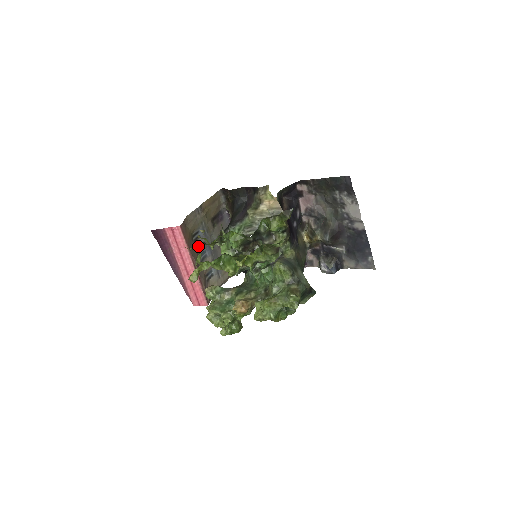
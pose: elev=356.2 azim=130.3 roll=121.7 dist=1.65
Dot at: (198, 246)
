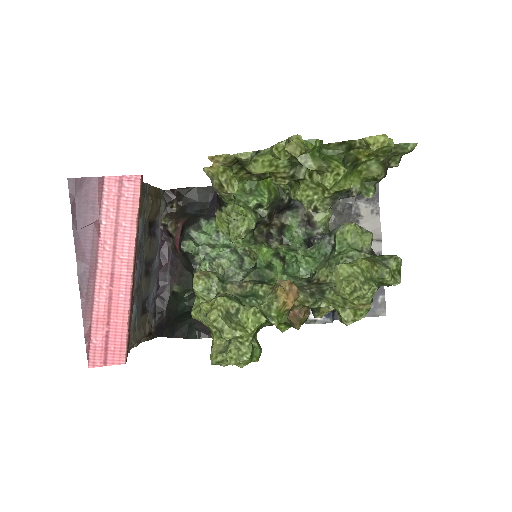
Dot at: occluded
